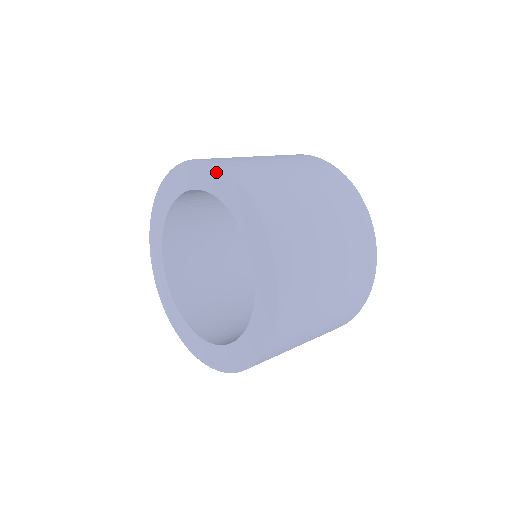
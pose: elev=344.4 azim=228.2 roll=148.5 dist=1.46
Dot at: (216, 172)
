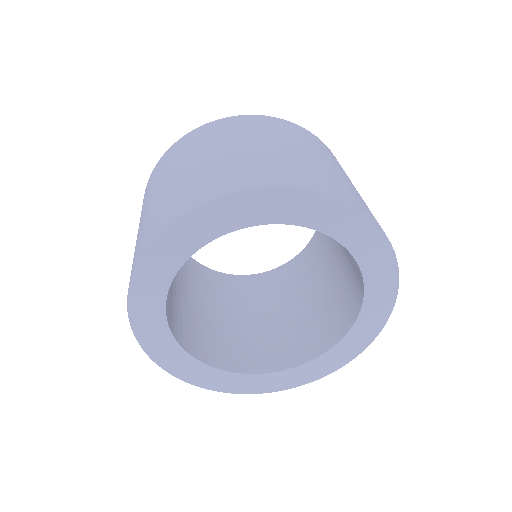
Dot at: (332, 205)
